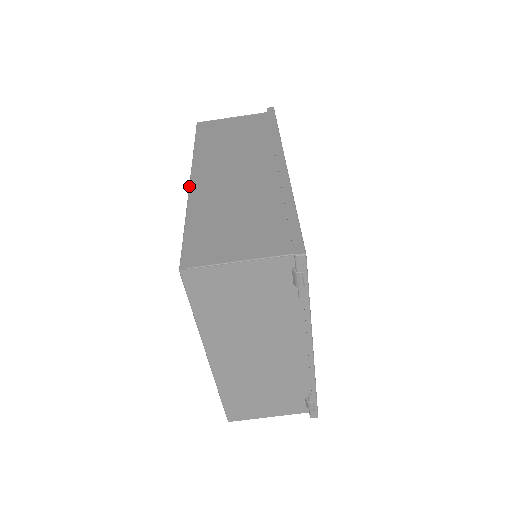
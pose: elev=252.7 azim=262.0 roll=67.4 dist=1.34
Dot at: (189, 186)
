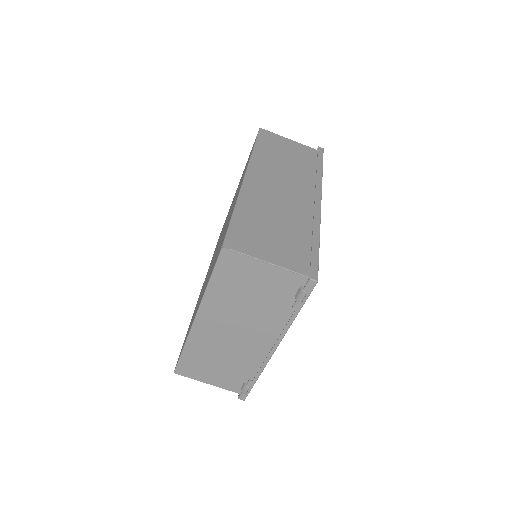
Dot at: (243, 181)
